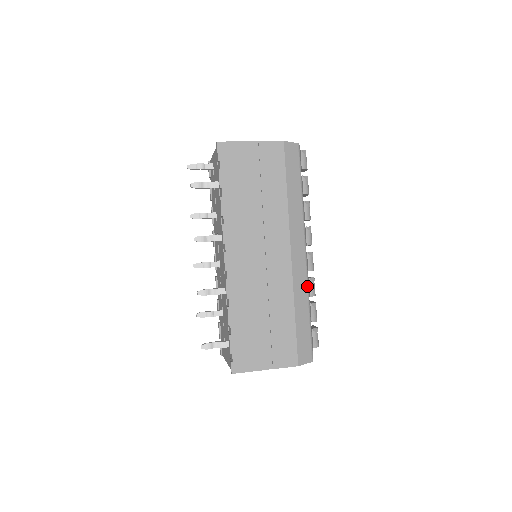
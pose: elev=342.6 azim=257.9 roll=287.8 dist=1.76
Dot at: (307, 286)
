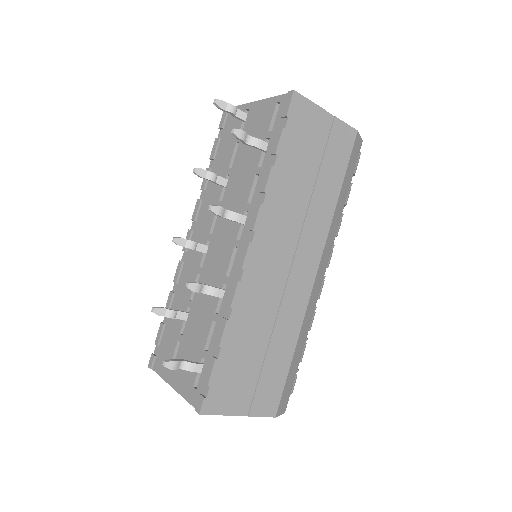
Dot at: occluded
